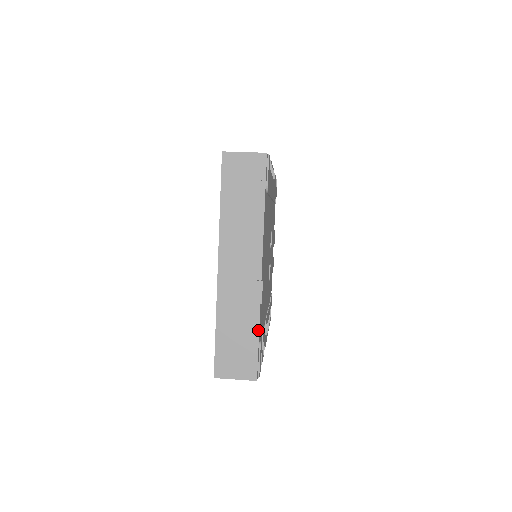
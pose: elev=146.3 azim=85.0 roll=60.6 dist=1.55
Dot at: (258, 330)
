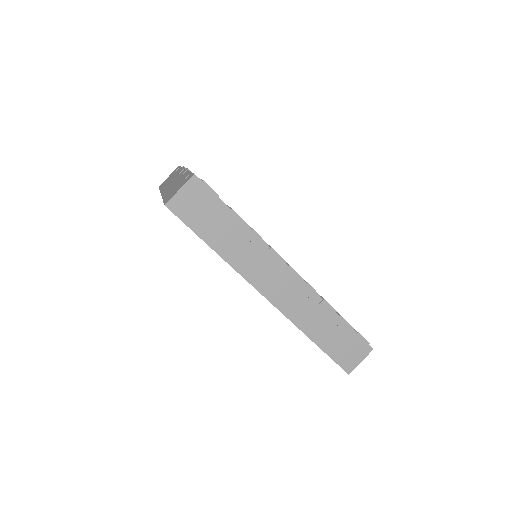
Dot at: occluded
